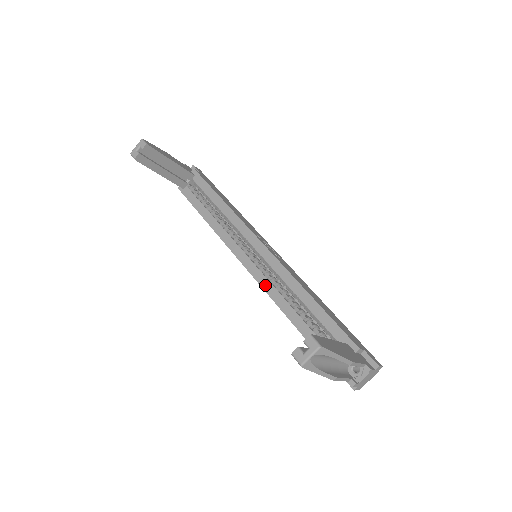
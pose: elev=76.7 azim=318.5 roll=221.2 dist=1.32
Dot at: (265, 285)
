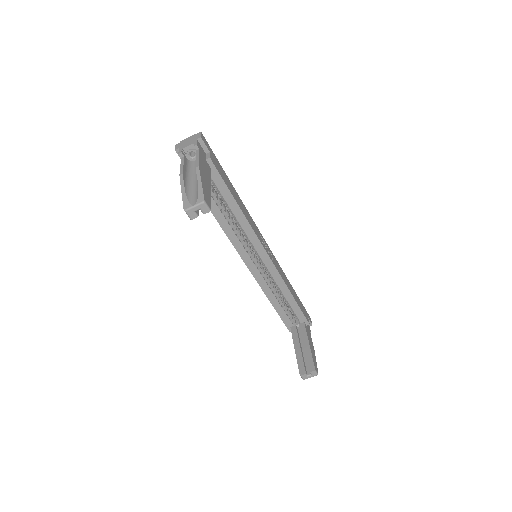
Dot at: (260, 281)
